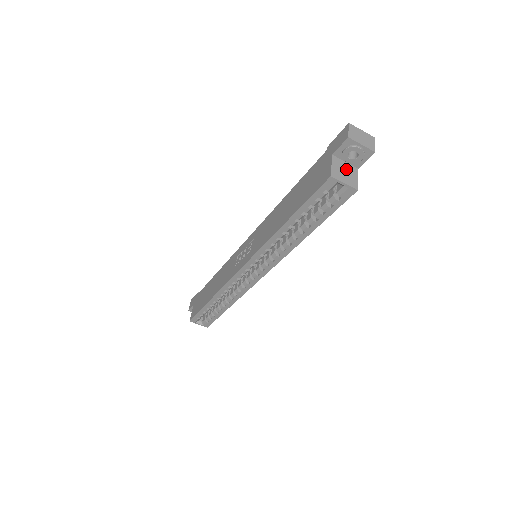
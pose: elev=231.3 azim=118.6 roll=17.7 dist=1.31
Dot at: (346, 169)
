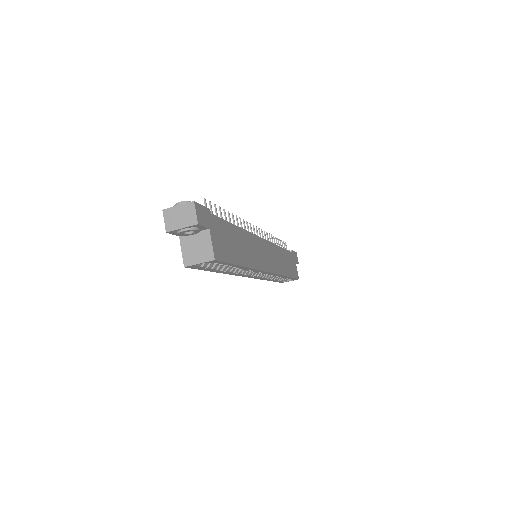
Dot at: (197, 242)
